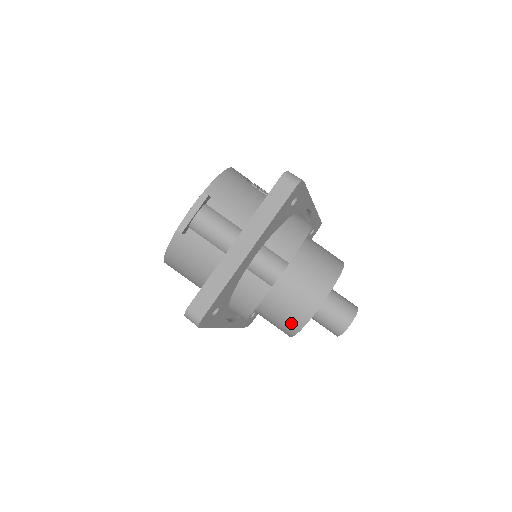
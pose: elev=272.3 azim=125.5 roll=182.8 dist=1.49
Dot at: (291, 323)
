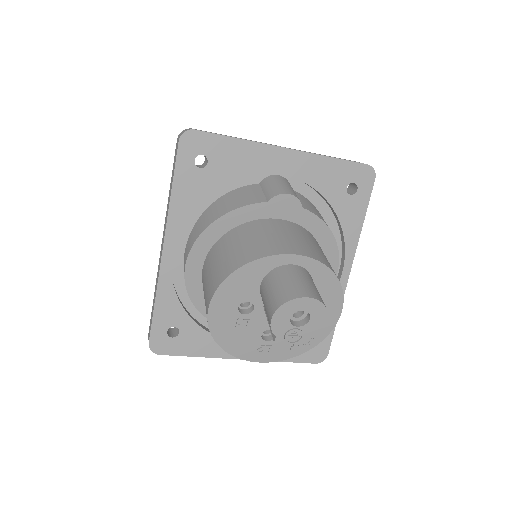
Dot at: (241, 255)
